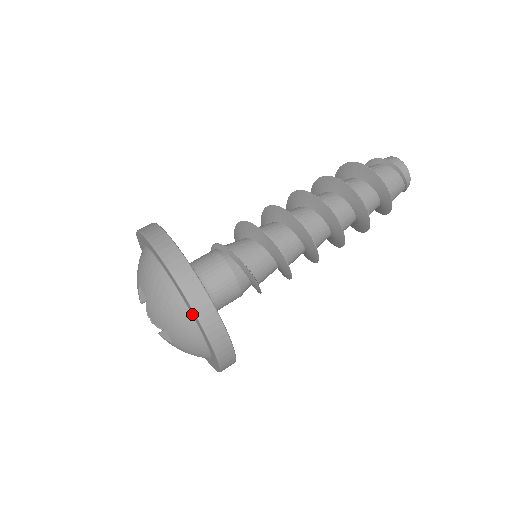
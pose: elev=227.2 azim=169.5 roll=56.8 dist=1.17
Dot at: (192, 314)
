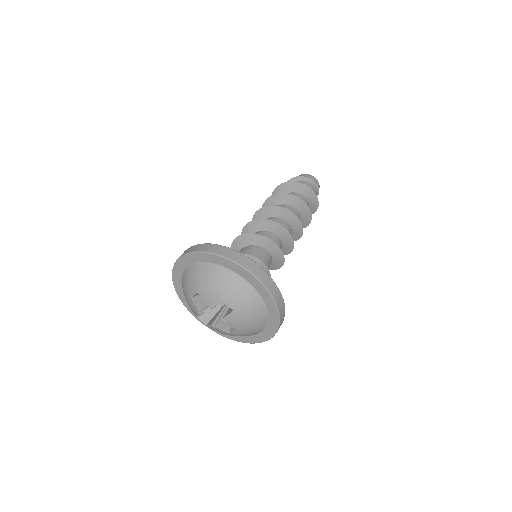
Dot at: (268, 323)
